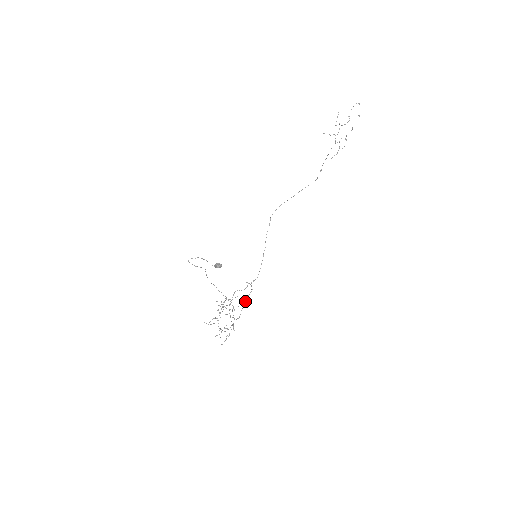
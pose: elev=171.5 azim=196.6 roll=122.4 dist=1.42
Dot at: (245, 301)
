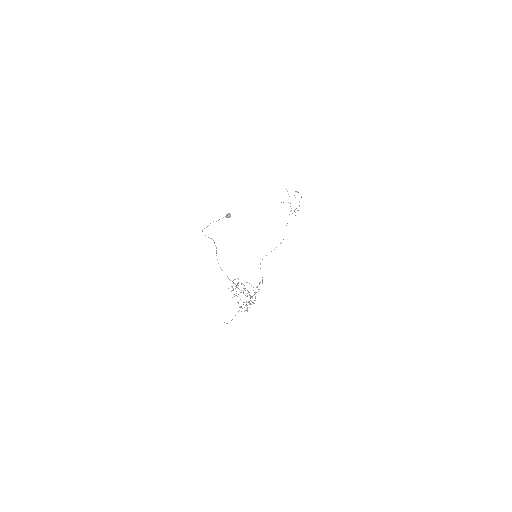
Dot at: occluded
